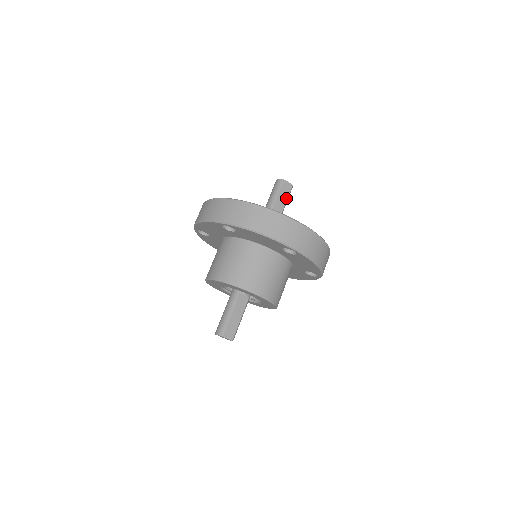
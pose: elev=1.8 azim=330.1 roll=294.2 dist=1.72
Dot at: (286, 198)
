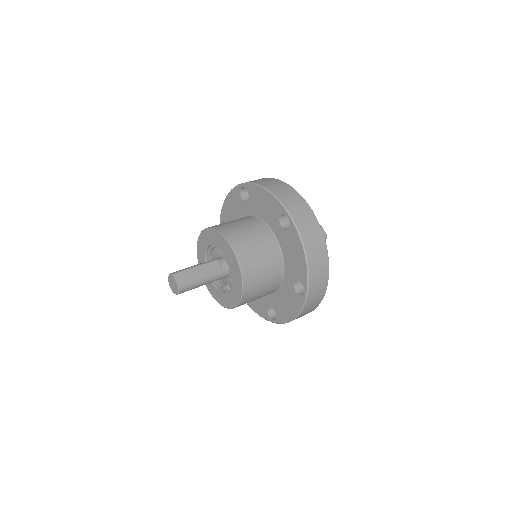
Dot at: occluded
